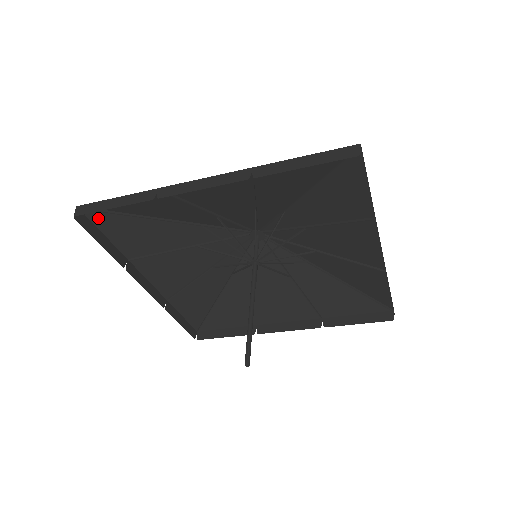
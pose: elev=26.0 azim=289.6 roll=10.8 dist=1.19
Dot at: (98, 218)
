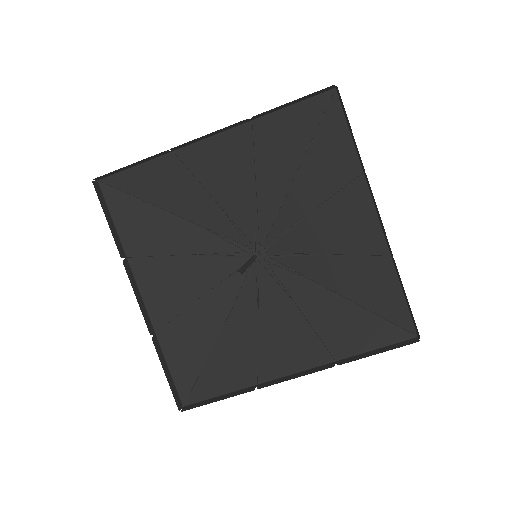
Dot at: (112, 199)
